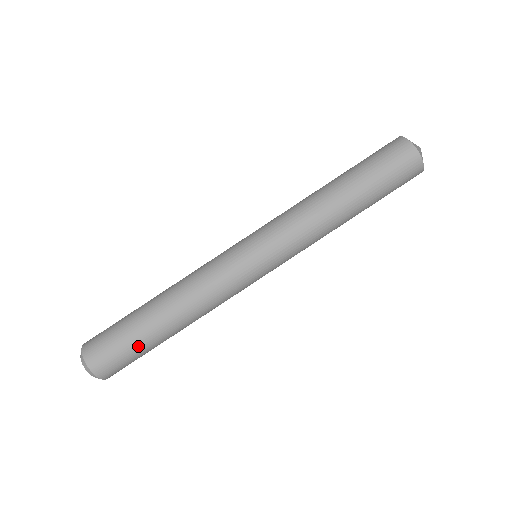
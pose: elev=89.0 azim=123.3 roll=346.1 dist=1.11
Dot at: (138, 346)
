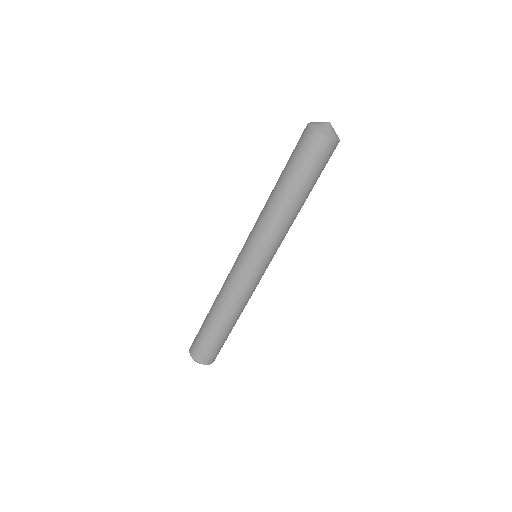
Dot at: (213, 340)
